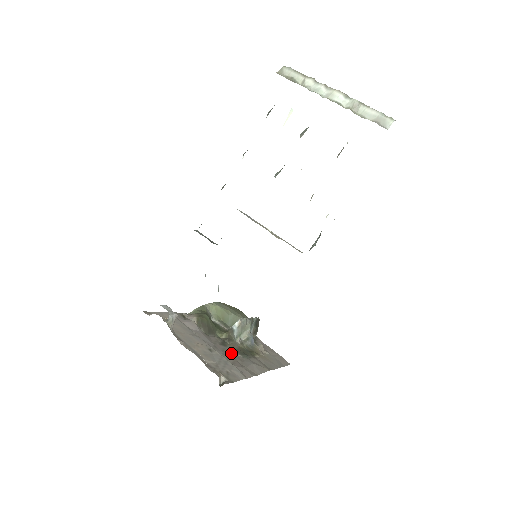
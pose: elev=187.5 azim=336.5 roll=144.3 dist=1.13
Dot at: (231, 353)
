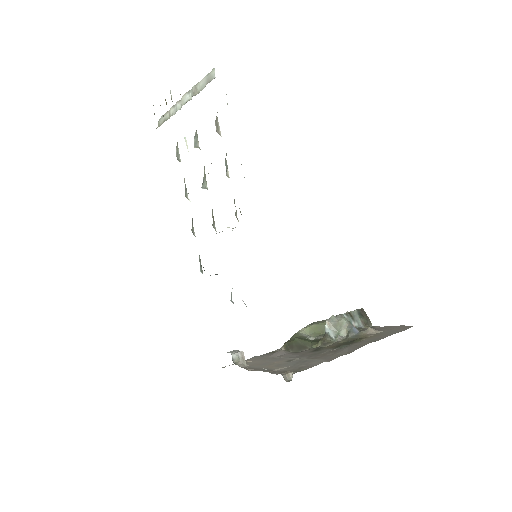
Dot at: (322, 352)
